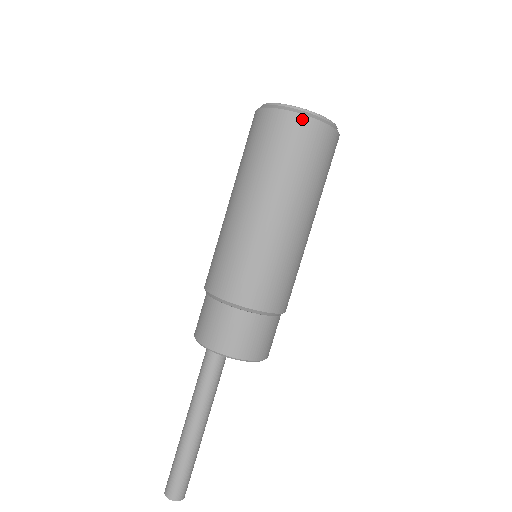
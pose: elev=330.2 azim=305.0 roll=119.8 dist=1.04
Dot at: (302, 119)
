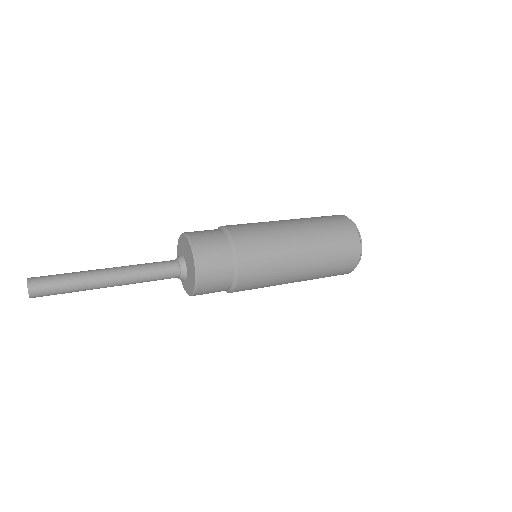
Dot at: (342, 216)
